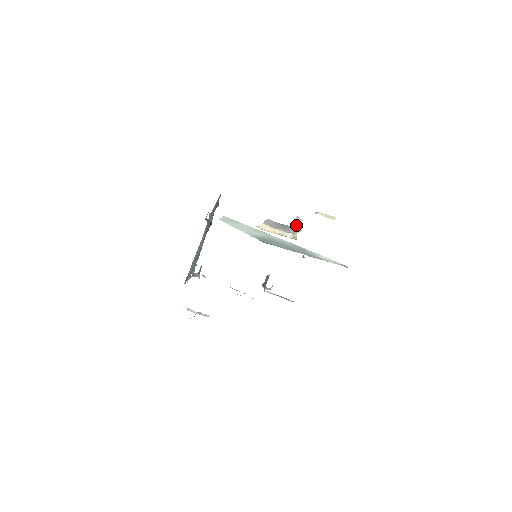
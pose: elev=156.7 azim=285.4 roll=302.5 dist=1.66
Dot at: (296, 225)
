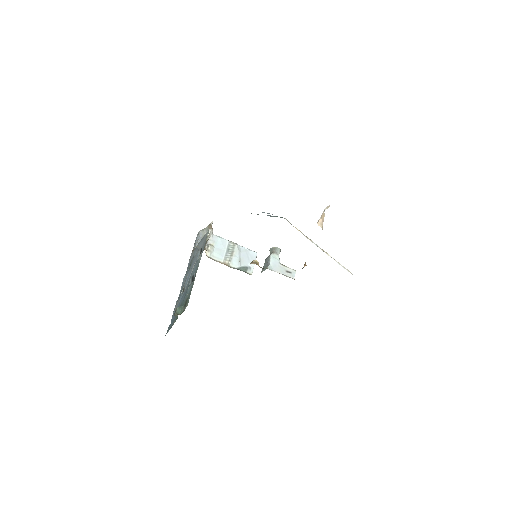
Dot at: (321, 218)
